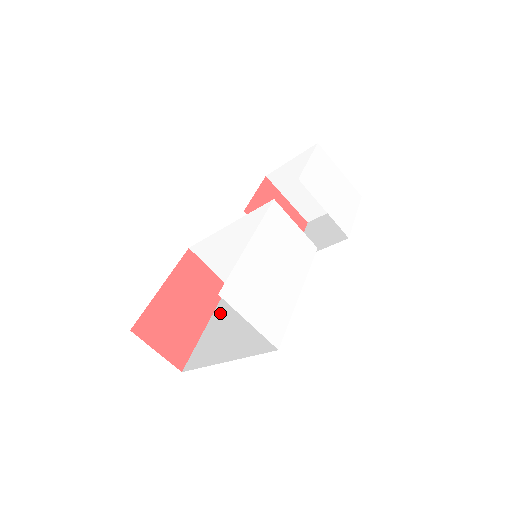
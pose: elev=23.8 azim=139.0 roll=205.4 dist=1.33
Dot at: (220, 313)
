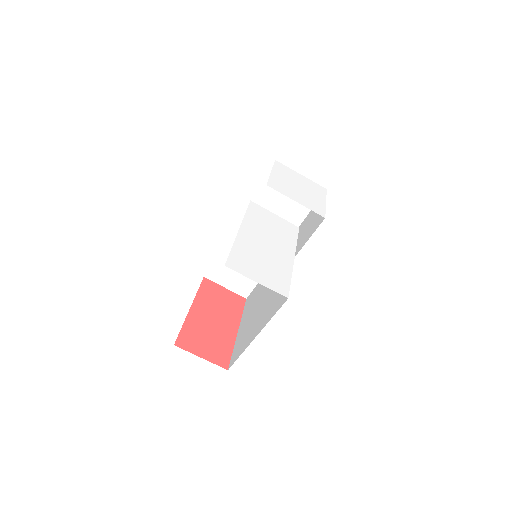
Dot at: (245, 317)
